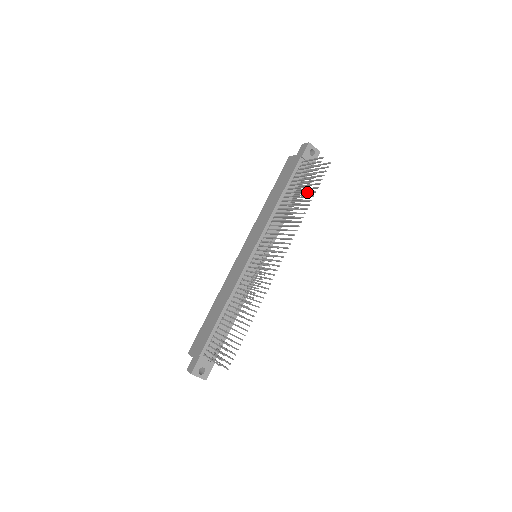
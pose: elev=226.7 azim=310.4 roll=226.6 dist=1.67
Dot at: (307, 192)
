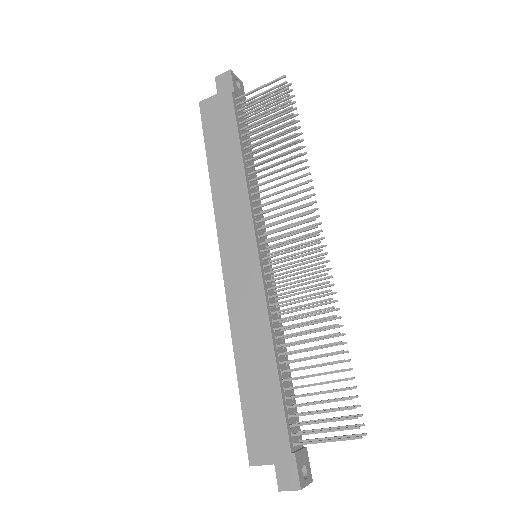
Dot at: occluded
